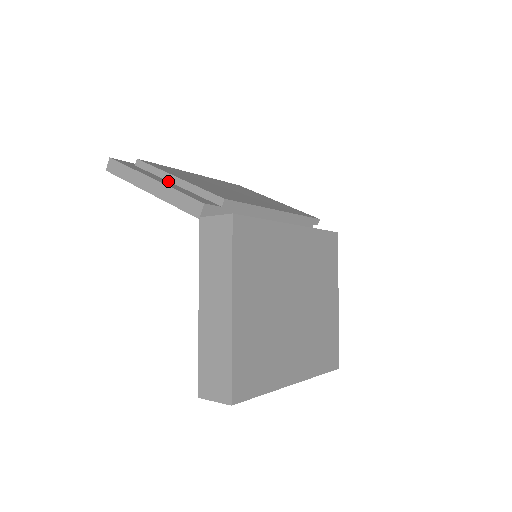
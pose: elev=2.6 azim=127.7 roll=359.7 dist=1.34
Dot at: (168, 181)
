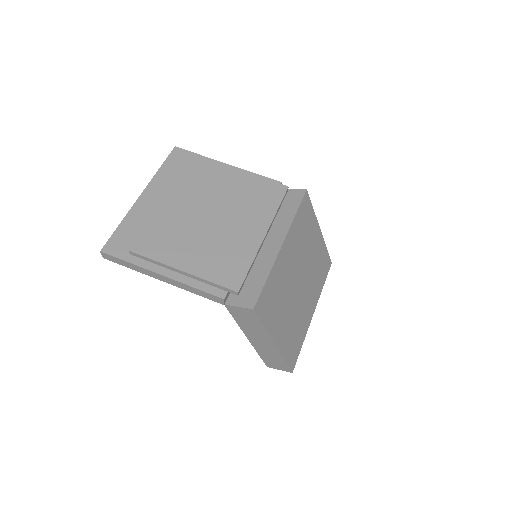
Dot at: occluded
